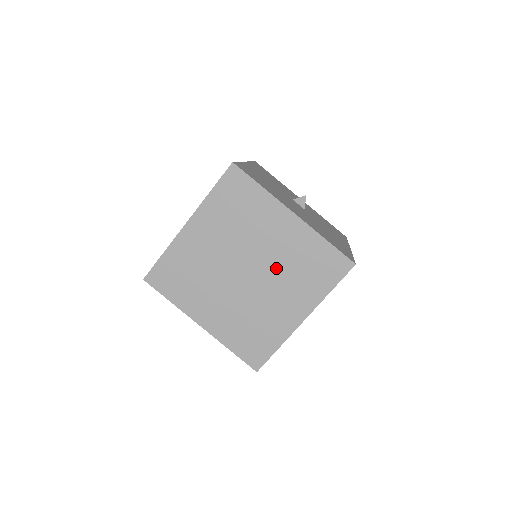
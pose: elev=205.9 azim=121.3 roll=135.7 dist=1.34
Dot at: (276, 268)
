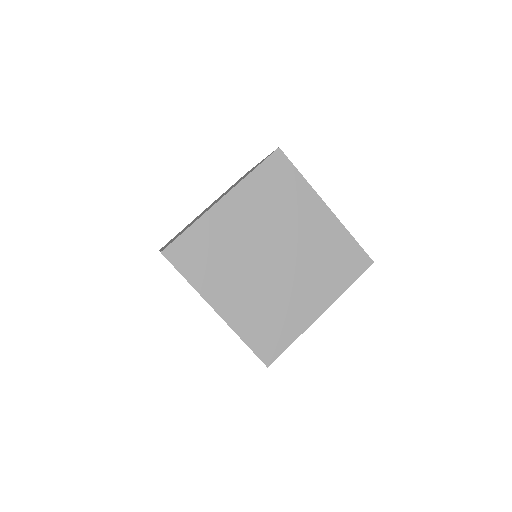
Dot at: (304, 257)
